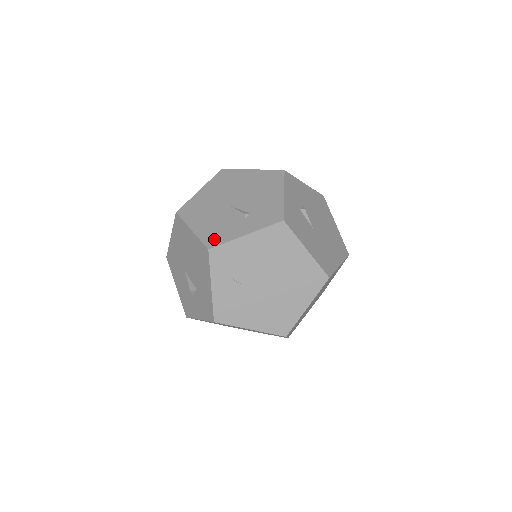
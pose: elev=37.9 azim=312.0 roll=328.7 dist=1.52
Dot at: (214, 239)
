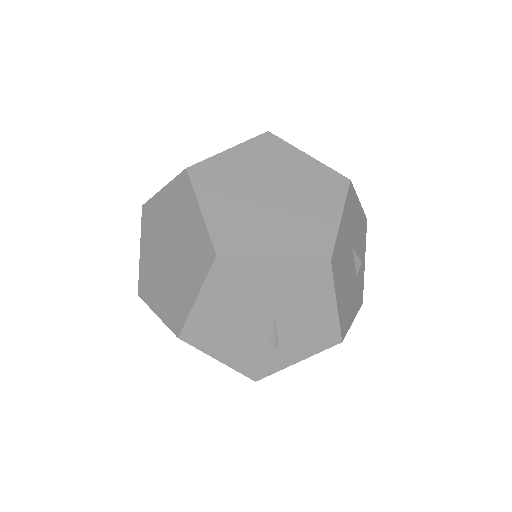
Dot at: occluded
